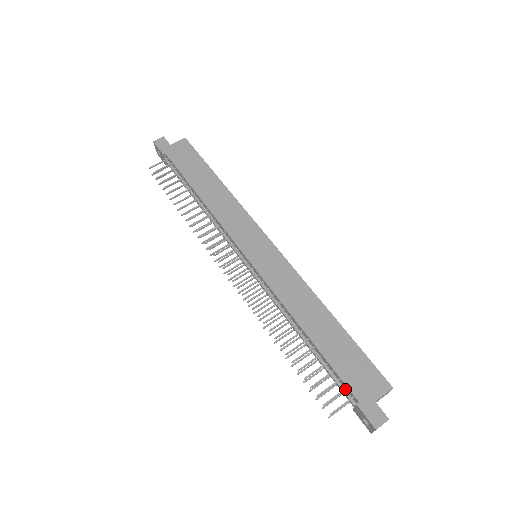
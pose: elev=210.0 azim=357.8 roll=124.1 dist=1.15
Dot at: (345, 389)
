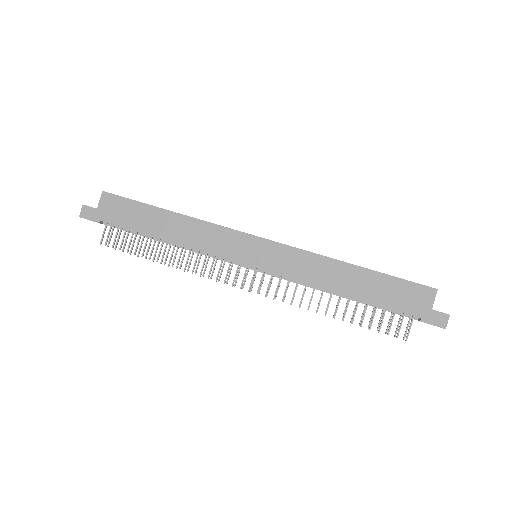
Dot at: (404, 315)
